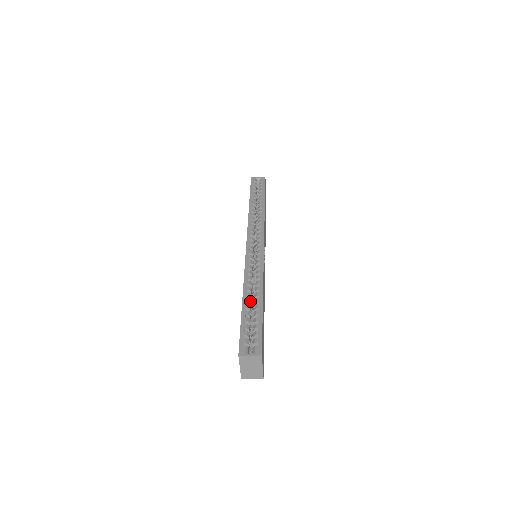
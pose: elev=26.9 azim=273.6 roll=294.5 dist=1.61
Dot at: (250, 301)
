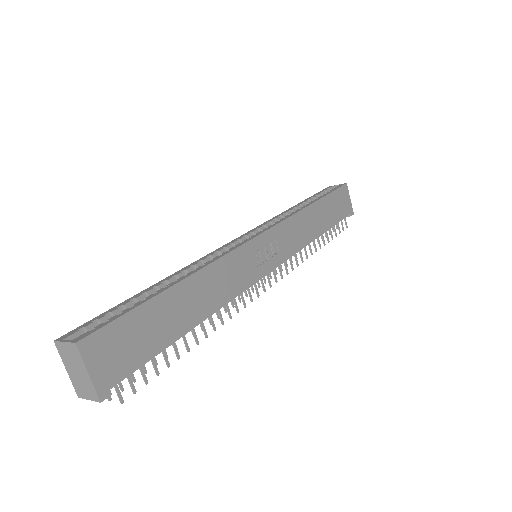
Dot at: (163, 286)
